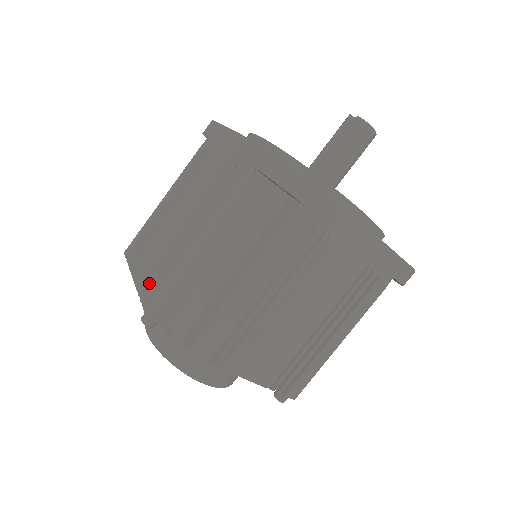
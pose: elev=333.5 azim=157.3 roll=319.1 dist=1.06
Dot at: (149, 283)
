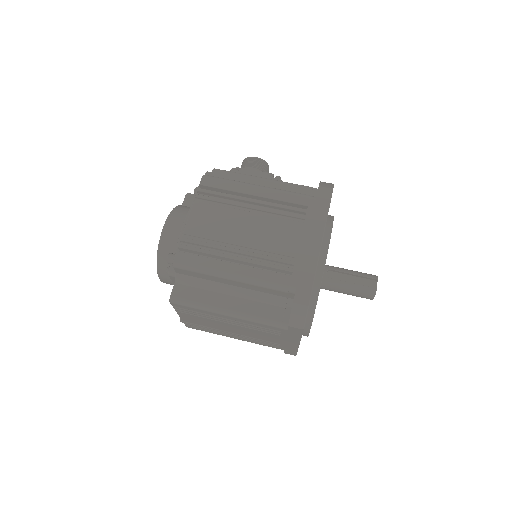
Dot at: (192, 243)
